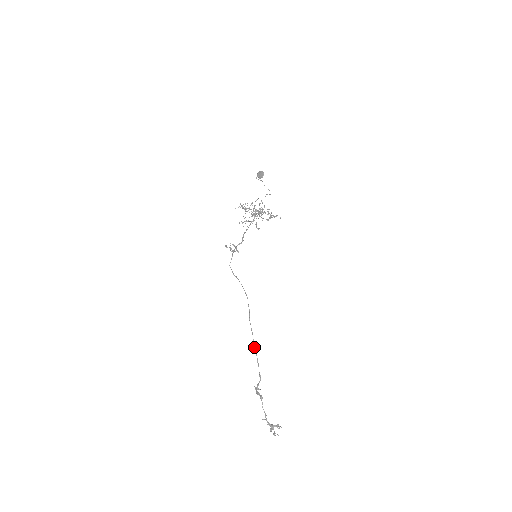
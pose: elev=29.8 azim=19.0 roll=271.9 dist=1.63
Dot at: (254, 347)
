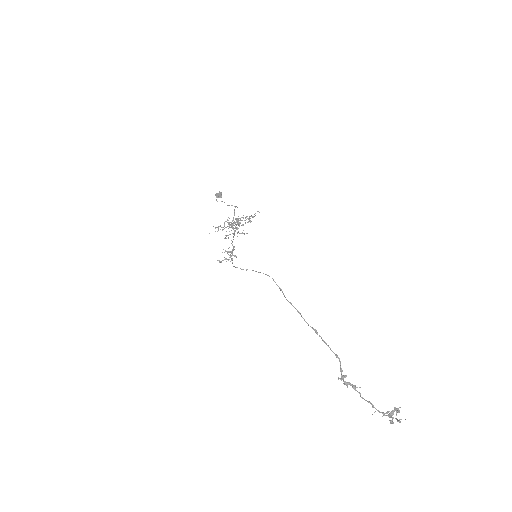
Dot at: (310, 326)
